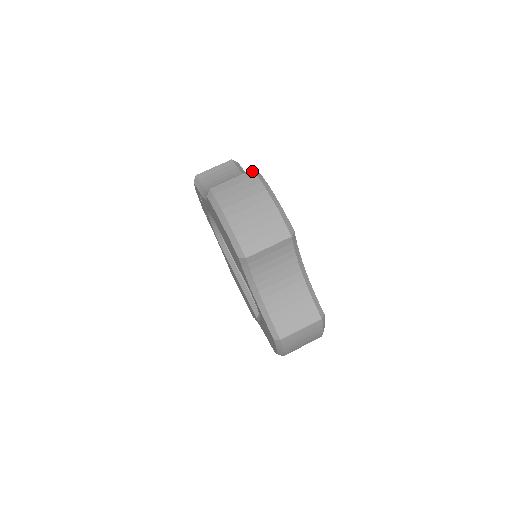
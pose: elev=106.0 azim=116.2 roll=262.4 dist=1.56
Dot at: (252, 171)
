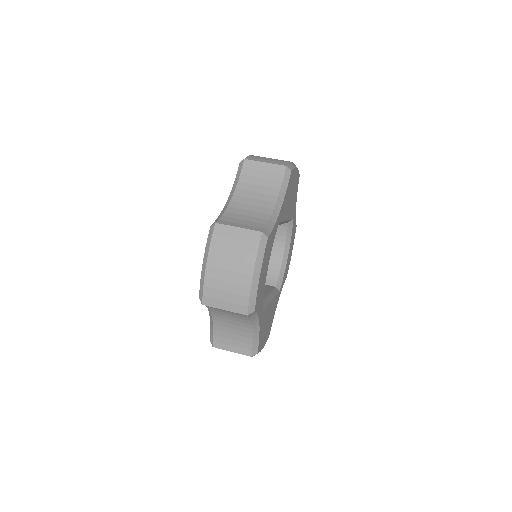
Dot at: occluded
